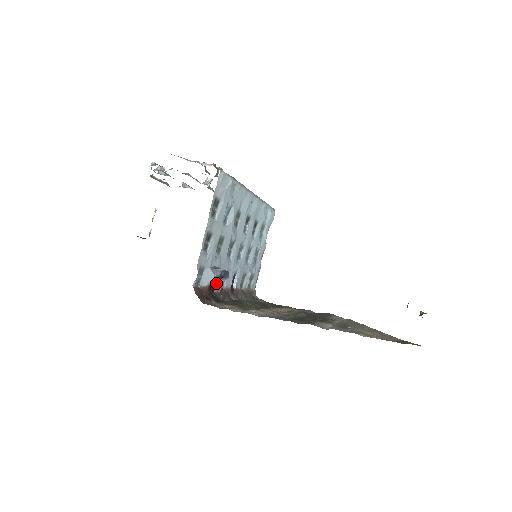
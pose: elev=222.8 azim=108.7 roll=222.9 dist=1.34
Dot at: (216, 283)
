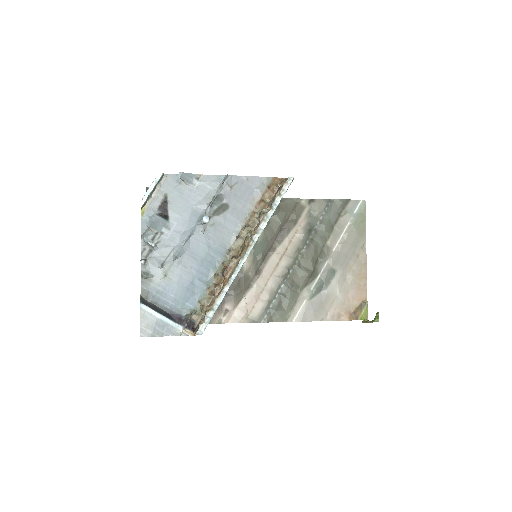
Dot at: occluded
